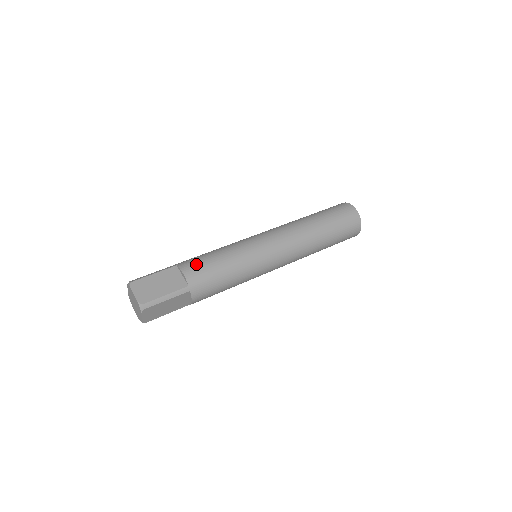
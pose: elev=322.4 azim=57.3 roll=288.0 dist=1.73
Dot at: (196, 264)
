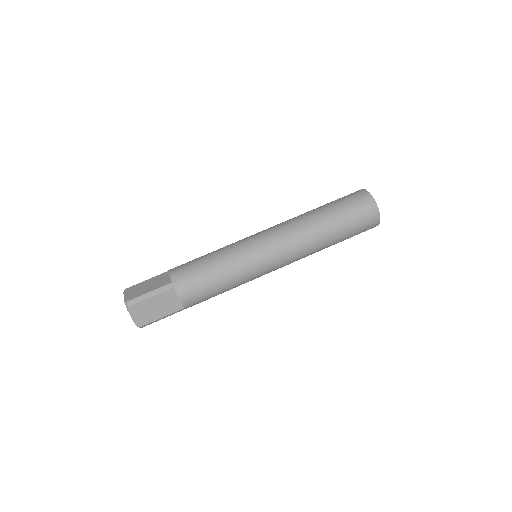
Dot at: (194, 290)
